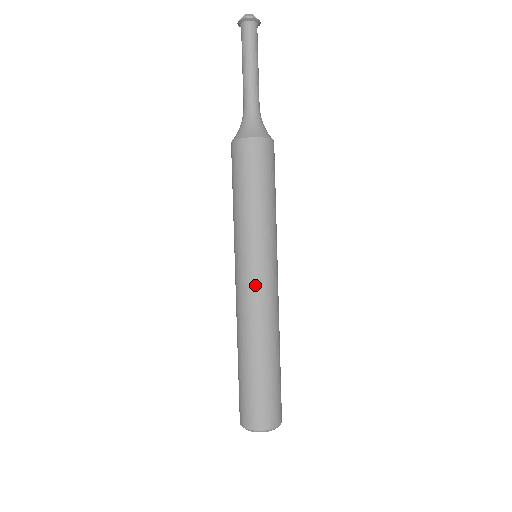
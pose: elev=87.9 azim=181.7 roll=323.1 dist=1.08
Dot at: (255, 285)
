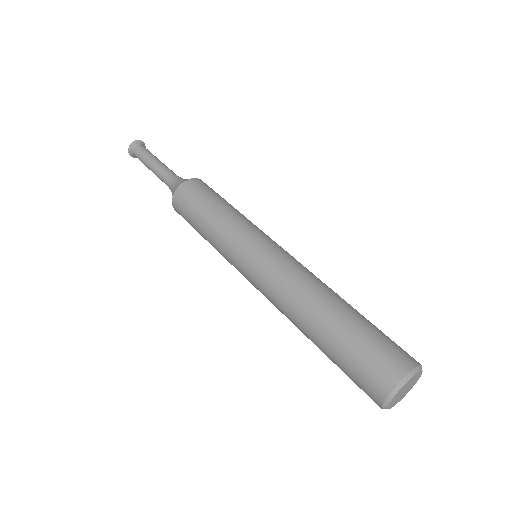
Dot at: (285, 253)
